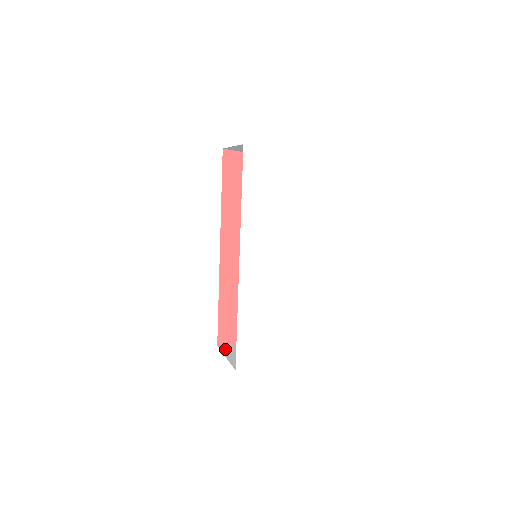
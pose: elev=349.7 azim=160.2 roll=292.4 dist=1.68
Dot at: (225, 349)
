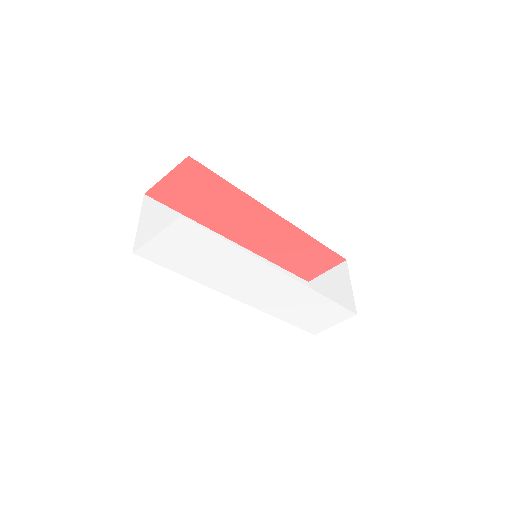
Dot at: (313, 289)
